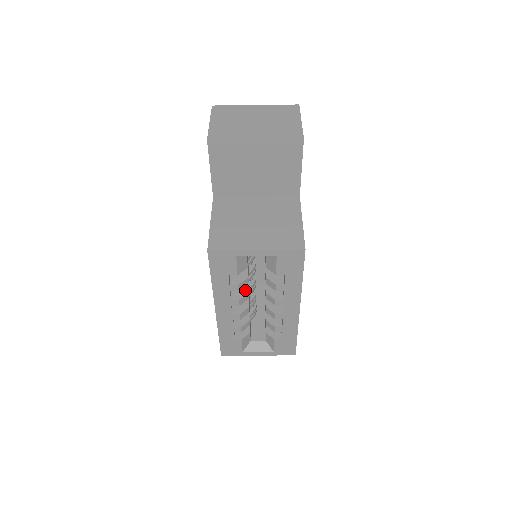
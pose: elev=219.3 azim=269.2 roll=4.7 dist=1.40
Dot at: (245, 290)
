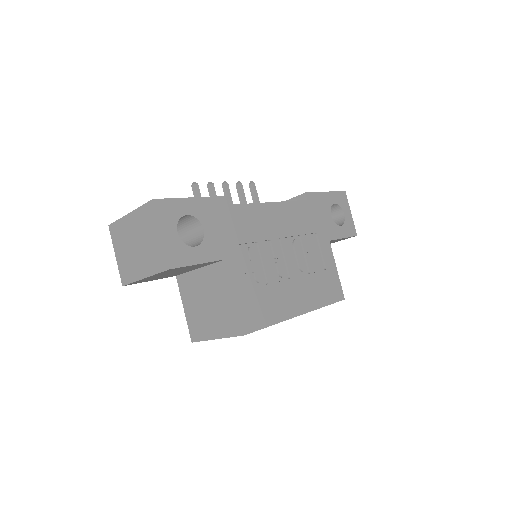
Dot at: occluded
